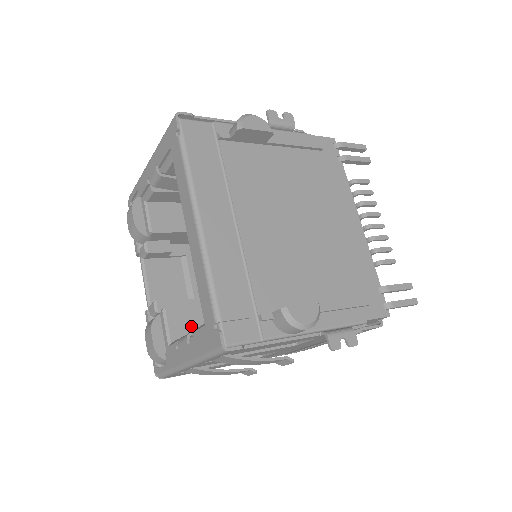
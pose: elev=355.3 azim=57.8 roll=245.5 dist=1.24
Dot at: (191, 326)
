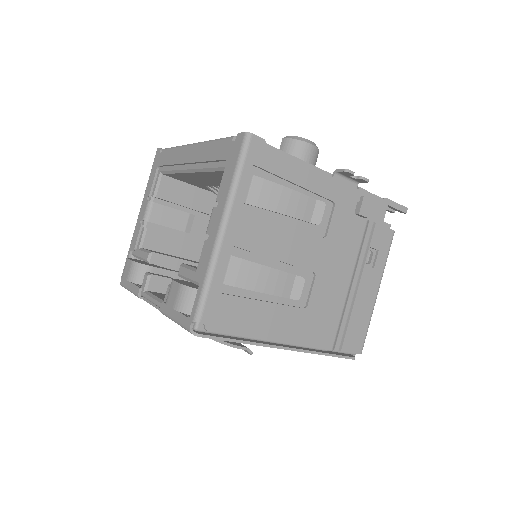
Dot at: occluded
